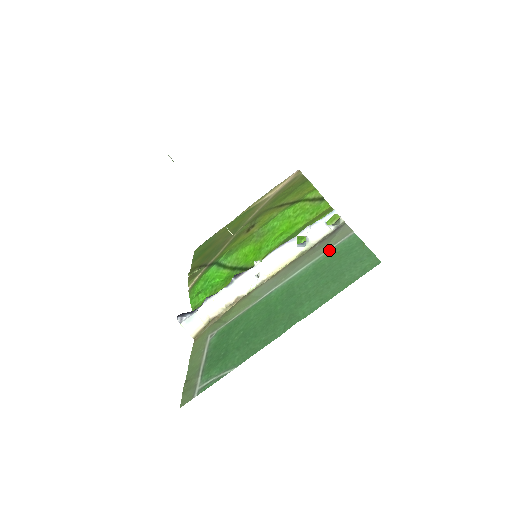
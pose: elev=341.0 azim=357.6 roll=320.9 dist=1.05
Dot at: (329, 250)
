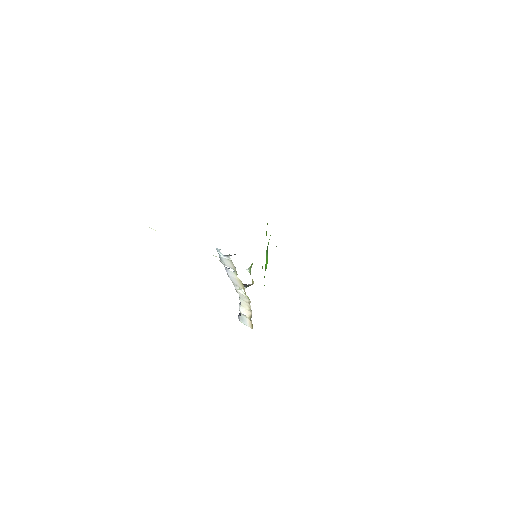
Dot at: occluded
